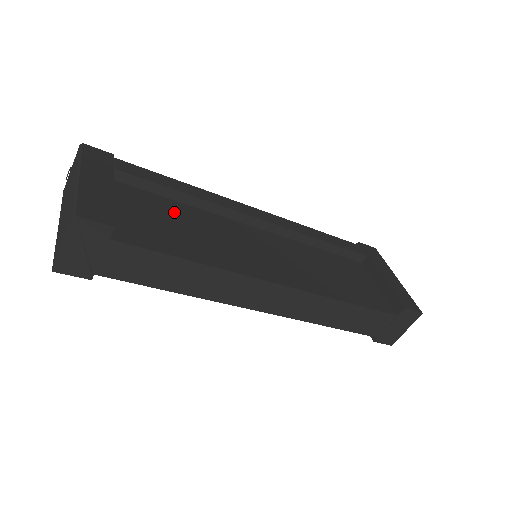
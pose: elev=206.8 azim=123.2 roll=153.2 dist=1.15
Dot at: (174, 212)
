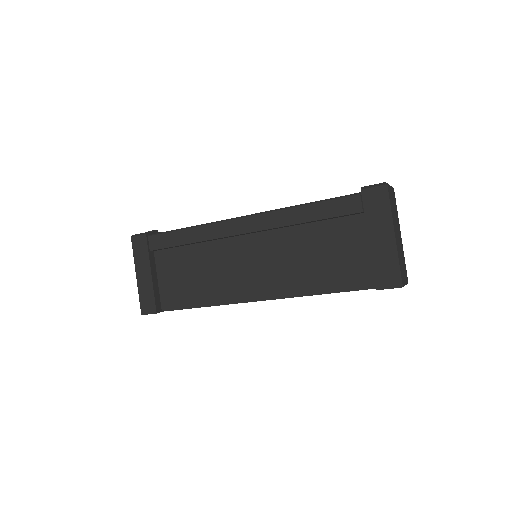
Dot at: (189, 260)
